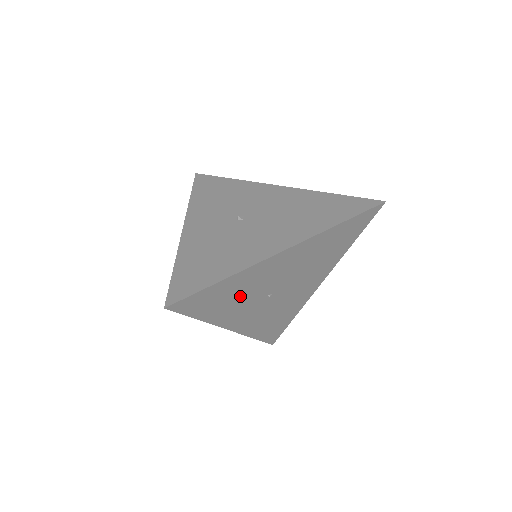
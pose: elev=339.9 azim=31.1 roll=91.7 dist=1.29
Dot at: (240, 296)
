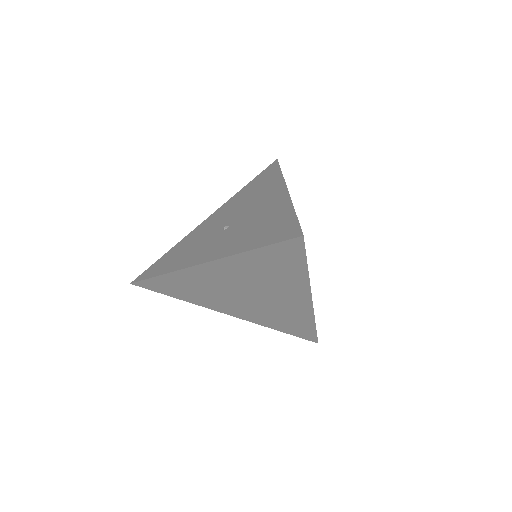
Dot at: occluded
